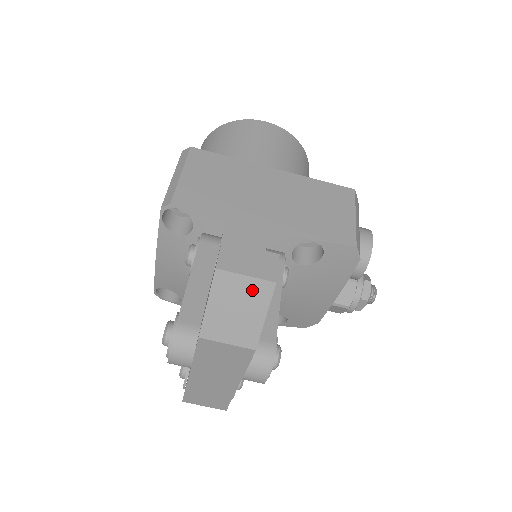
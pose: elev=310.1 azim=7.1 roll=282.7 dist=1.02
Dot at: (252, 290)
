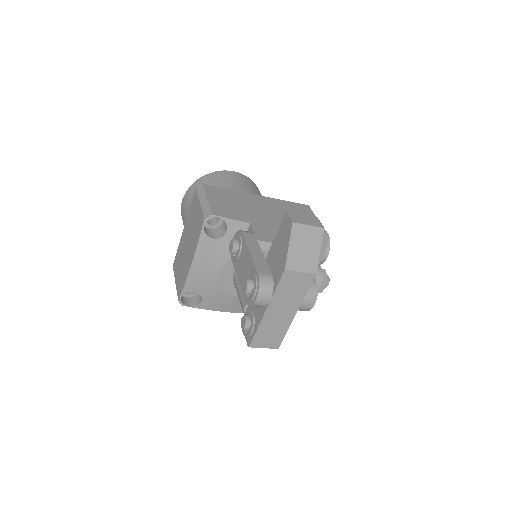
Dot at: (312, 234)
